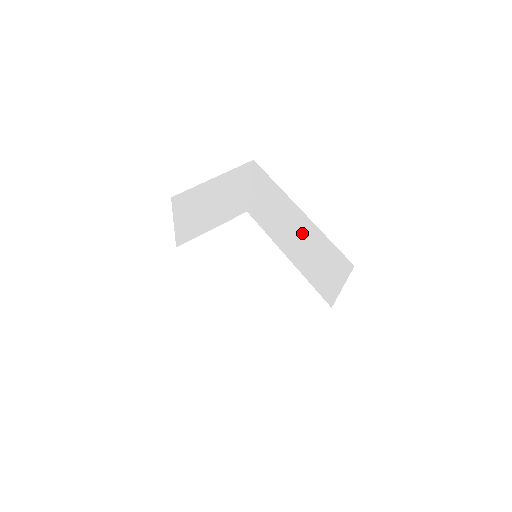
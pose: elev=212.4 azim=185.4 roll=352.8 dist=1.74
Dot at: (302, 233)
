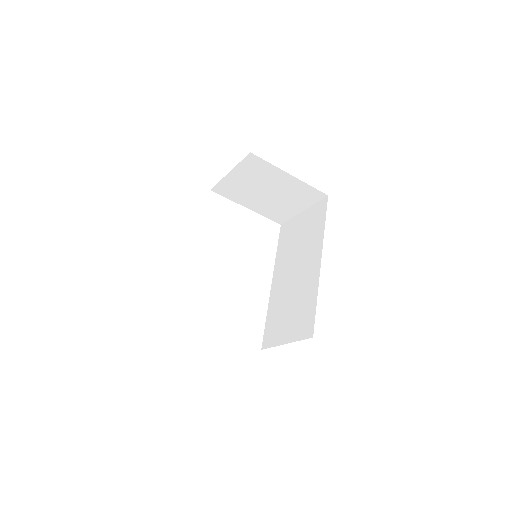
Dot at: (303, 278)
